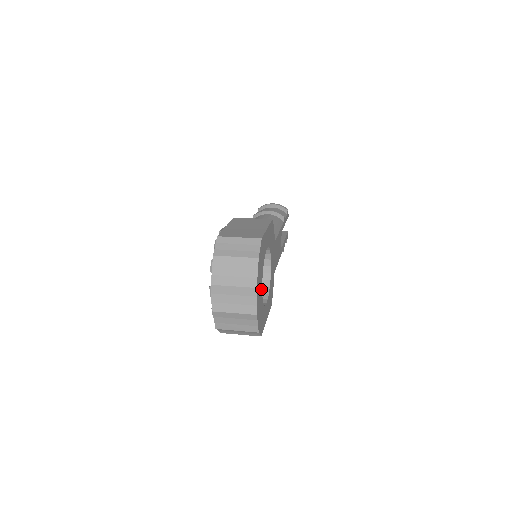
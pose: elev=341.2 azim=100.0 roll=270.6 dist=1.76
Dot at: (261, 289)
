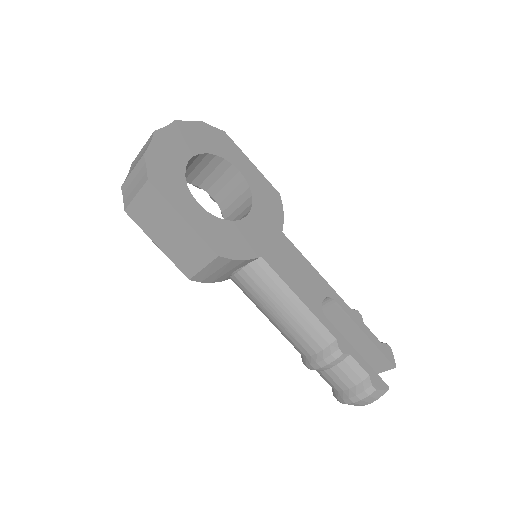
Dot at: (190, 152)
